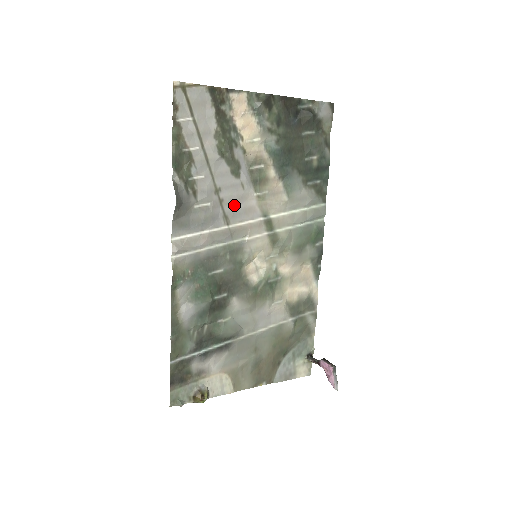
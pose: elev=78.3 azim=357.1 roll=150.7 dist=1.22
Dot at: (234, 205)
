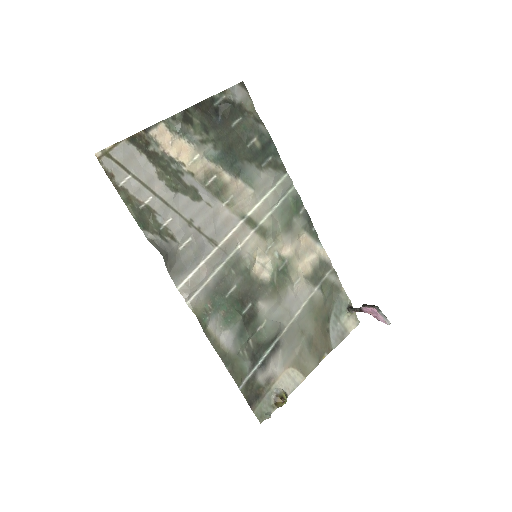
Dot at: (212, 226)
